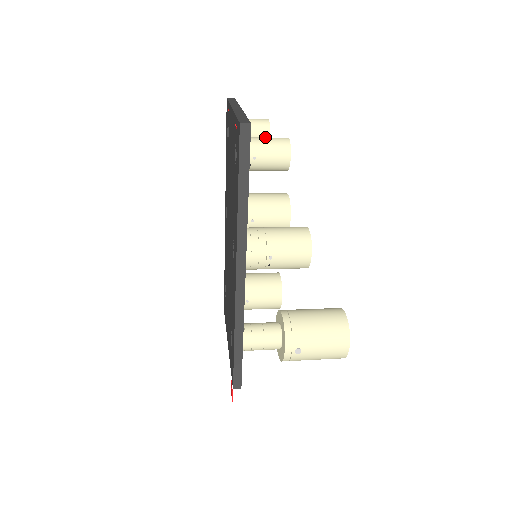
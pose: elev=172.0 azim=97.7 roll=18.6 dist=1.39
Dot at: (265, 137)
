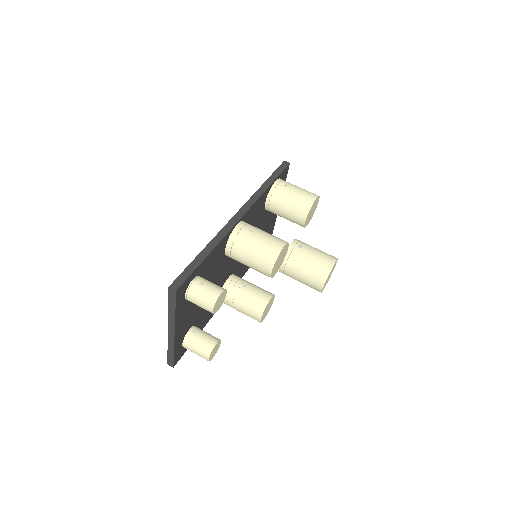
Dot at: (194, 351)
